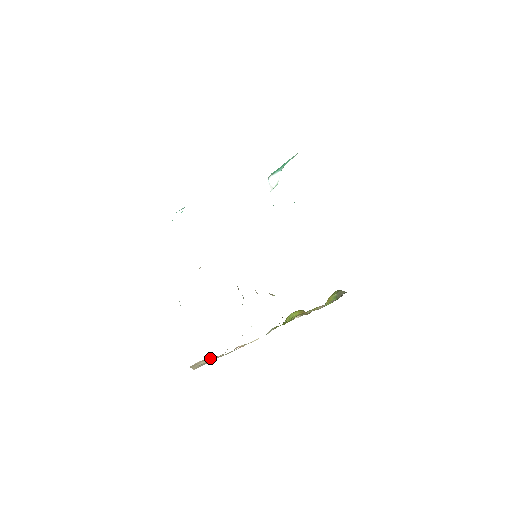
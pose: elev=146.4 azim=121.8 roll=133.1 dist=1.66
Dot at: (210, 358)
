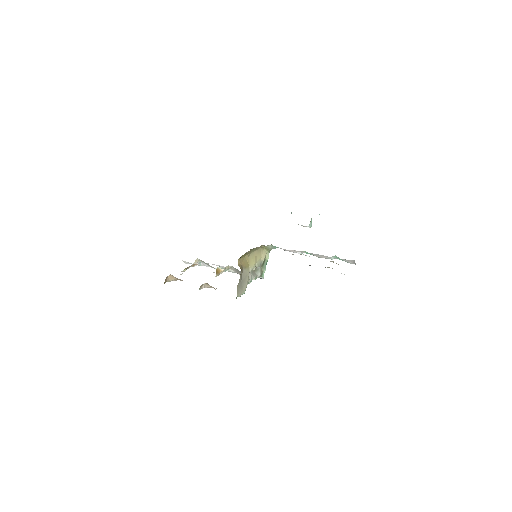
Dot at: occluded
